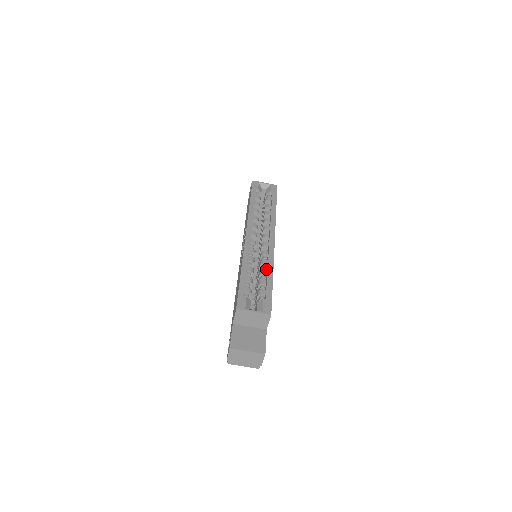
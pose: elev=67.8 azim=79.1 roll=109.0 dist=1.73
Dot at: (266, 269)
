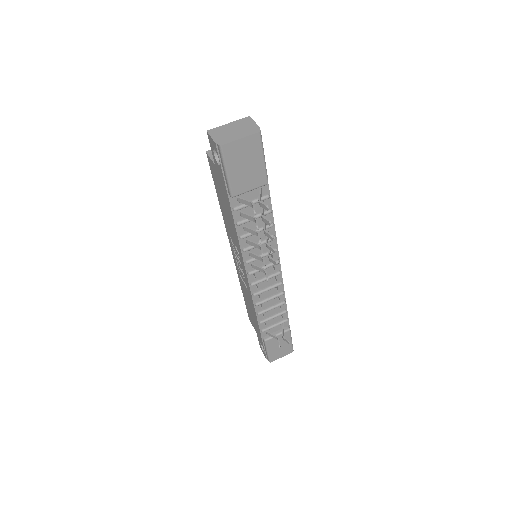
Dot at: occluded
